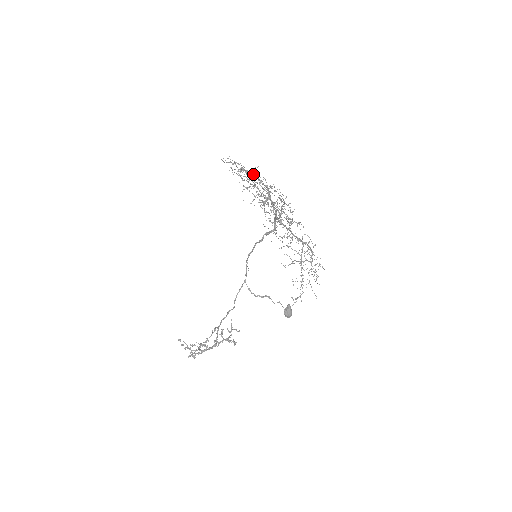
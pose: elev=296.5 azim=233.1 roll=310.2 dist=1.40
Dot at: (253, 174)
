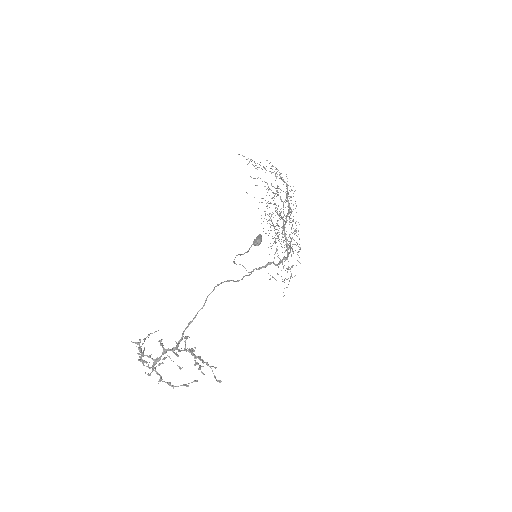
Dot at: occluded
